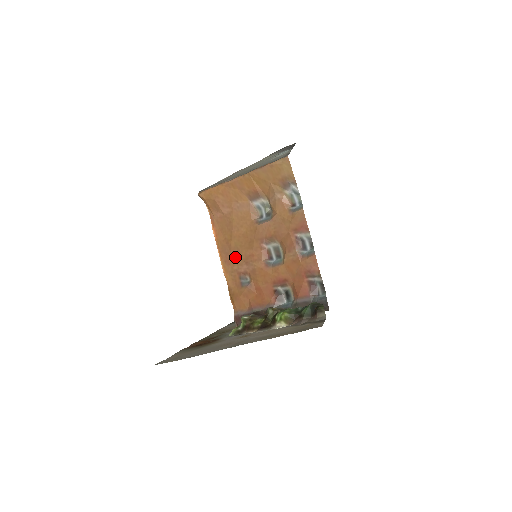
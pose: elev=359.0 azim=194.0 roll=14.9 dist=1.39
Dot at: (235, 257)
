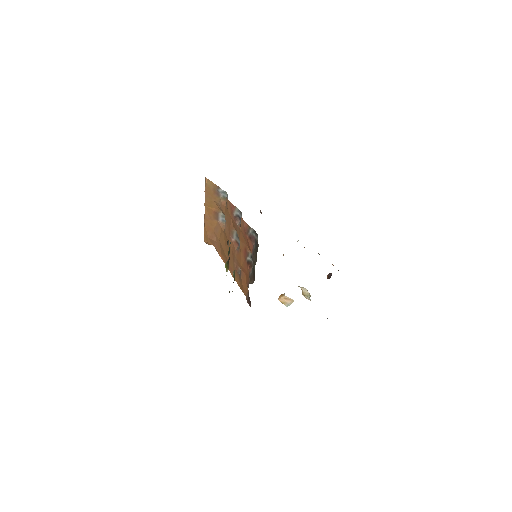
Dot at: (230, 262)
